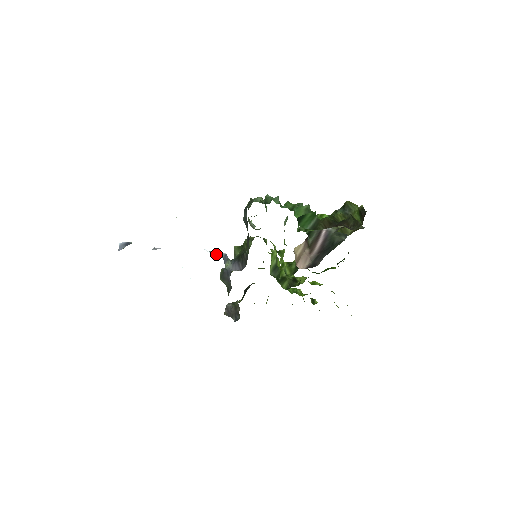
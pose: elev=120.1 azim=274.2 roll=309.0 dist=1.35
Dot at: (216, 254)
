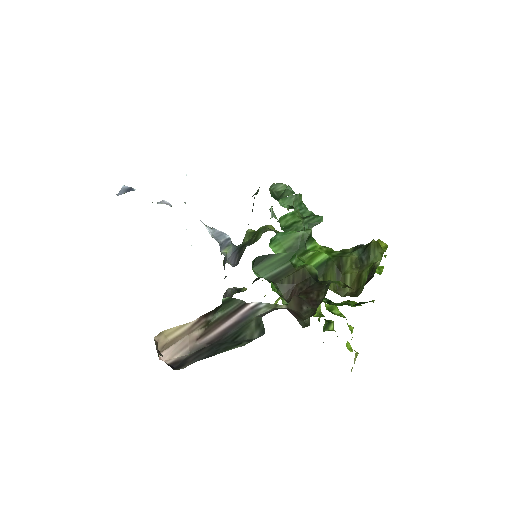
Dot at: (216, 235)
